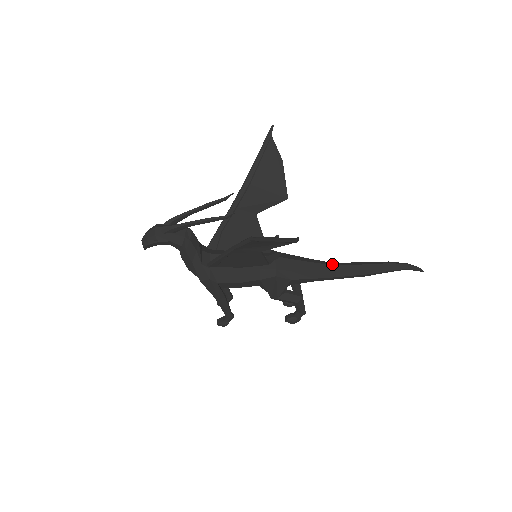
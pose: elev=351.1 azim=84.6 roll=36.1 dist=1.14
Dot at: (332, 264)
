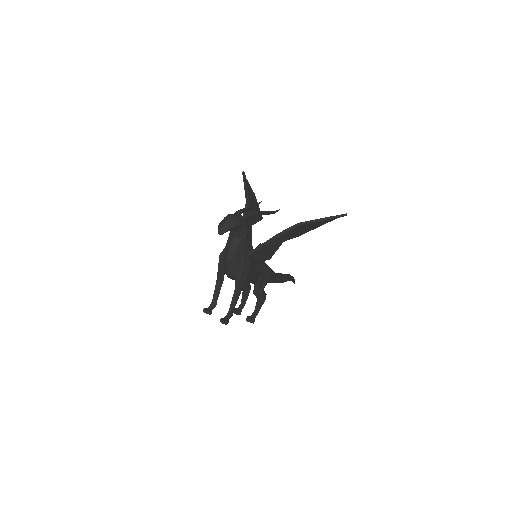
Dot at: occluded
